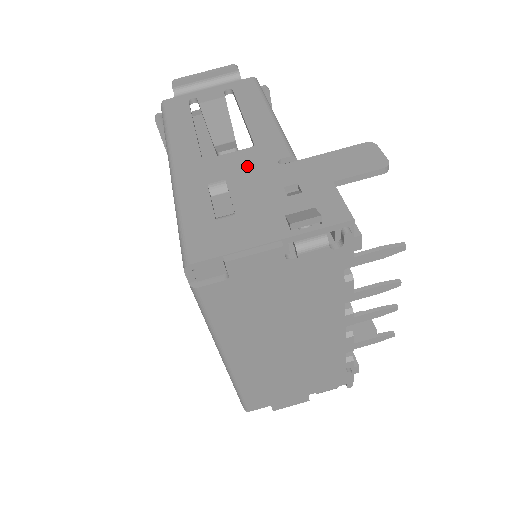
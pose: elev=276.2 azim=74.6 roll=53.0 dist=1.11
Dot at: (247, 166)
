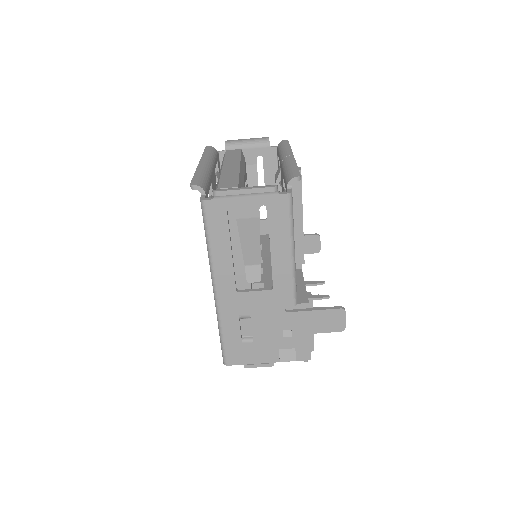
Dot at: (265, 307)
